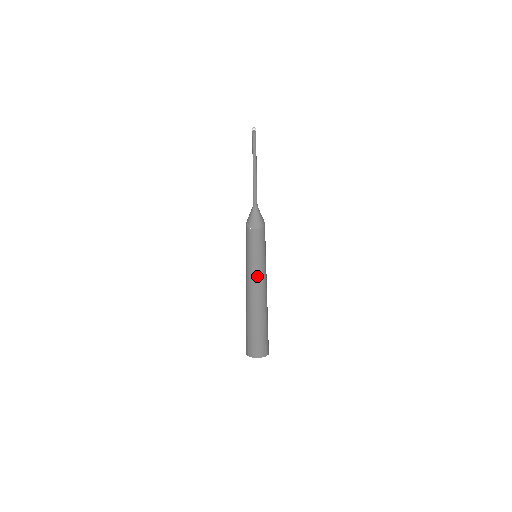
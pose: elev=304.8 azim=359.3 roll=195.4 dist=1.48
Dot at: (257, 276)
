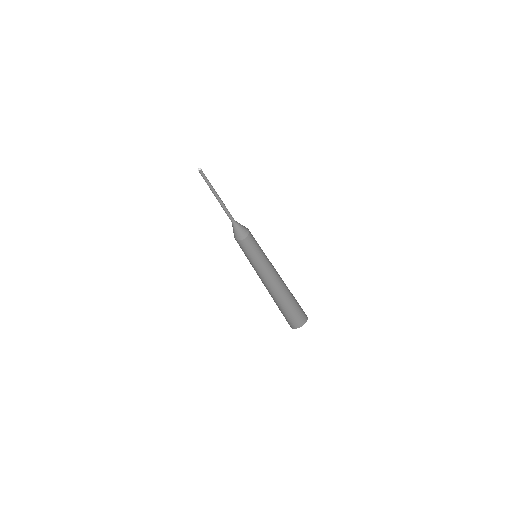
Dot at: (265, 271)
